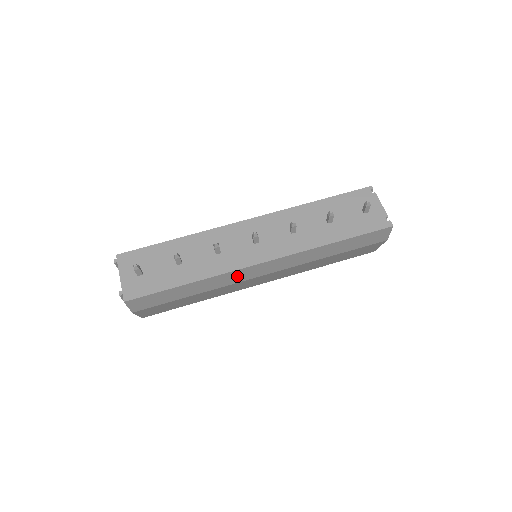
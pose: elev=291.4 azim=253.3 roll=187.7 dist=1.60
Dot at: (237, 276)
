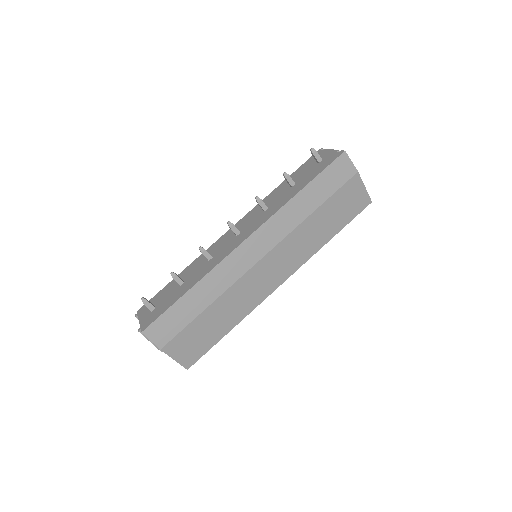
Dot at: (233, 267)
